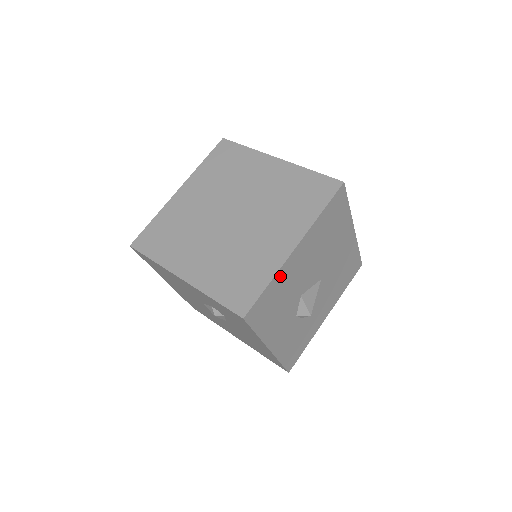
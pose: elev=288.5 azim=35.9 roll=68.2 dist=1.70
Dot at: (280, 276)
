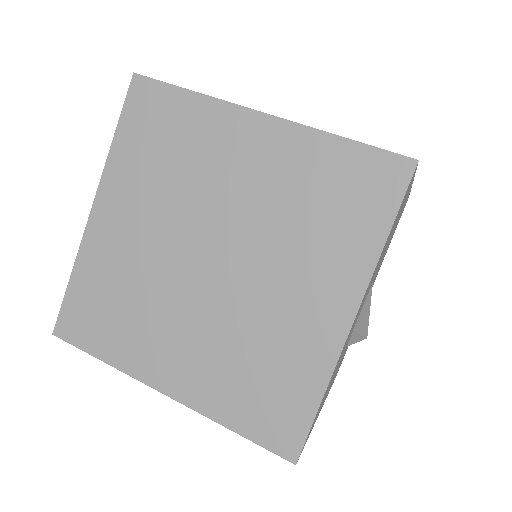
Dot at: occluded
